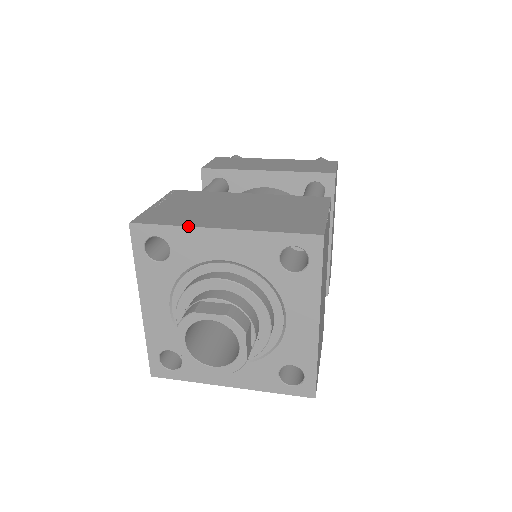
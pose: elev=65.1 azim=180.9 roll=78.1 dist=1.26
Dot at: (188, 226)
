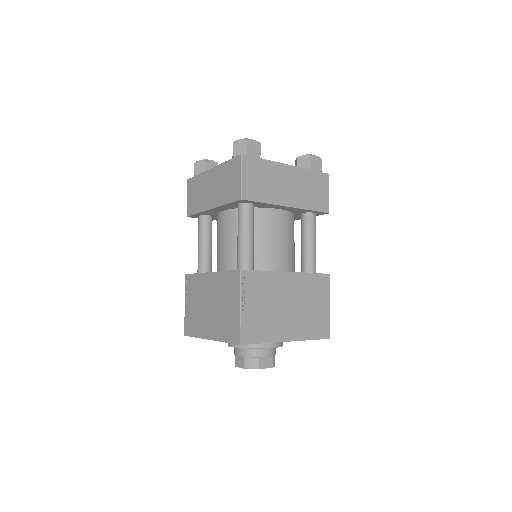
Dot at: occluded
